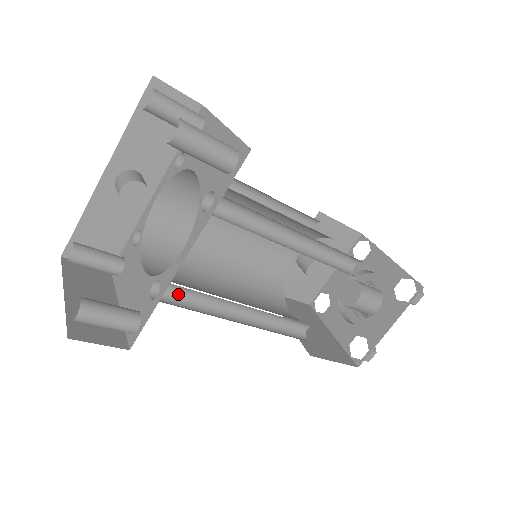
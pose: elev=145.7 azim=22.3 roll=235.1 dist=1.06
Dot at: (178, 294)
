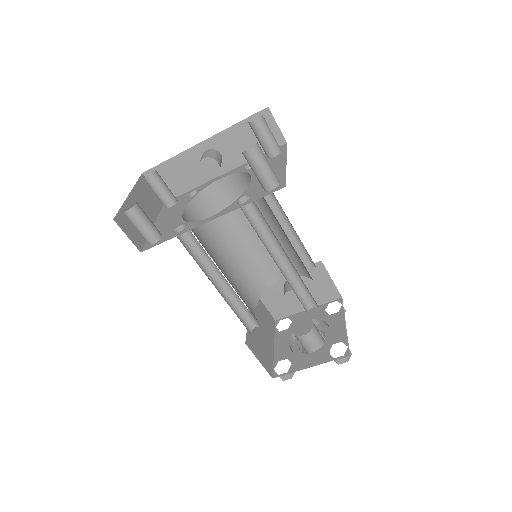
Dot at: (191, 242)
